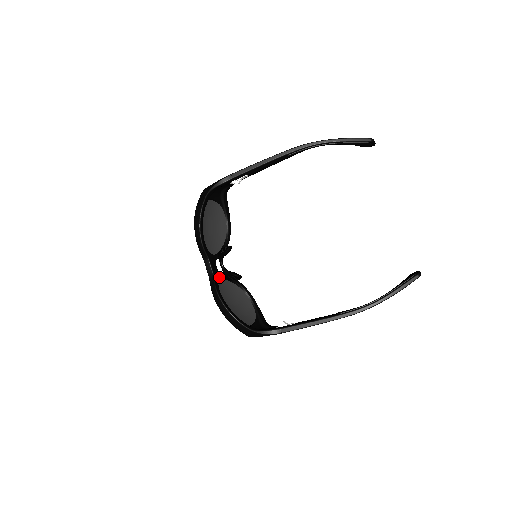
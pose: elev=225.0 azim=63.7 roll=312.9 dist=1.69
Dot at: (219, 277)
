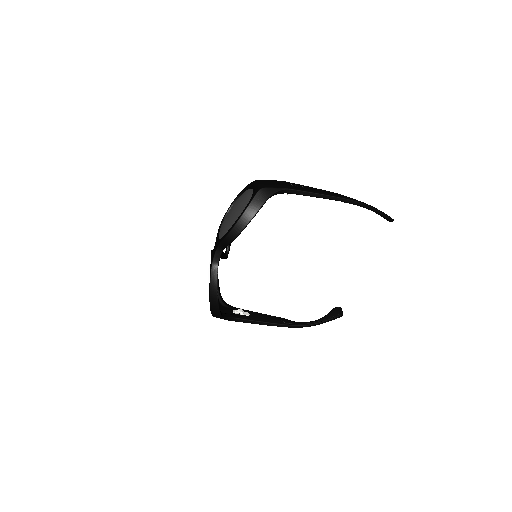
Dot at: occluded
